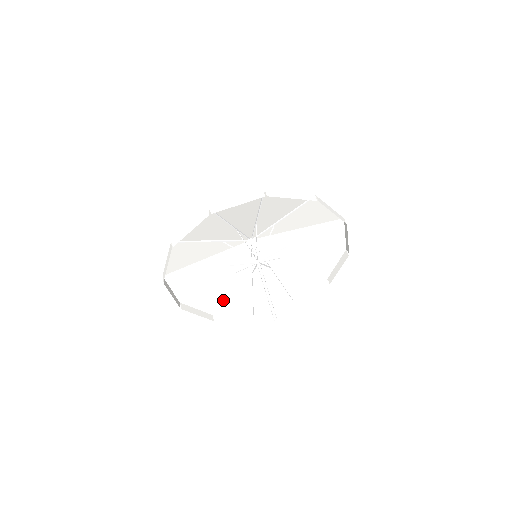
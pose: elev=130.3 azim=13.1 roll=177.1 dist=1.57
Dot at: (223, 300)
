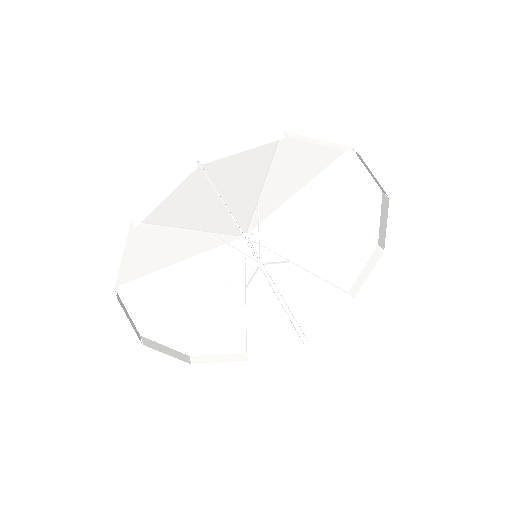
Dot at: (204, 331)
